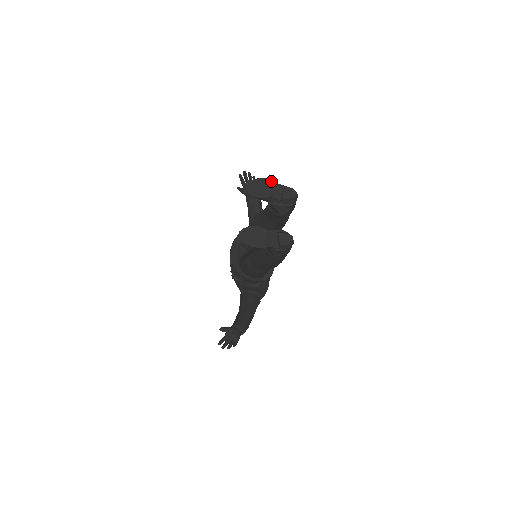
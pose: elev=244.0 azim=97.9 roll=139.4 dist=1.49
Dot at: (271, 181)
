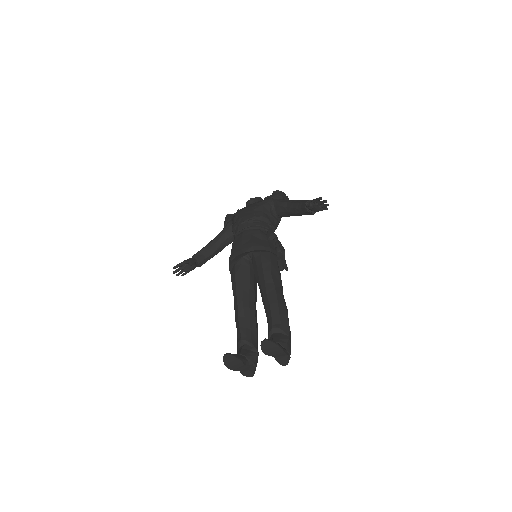
Dot at: (283, 352)
